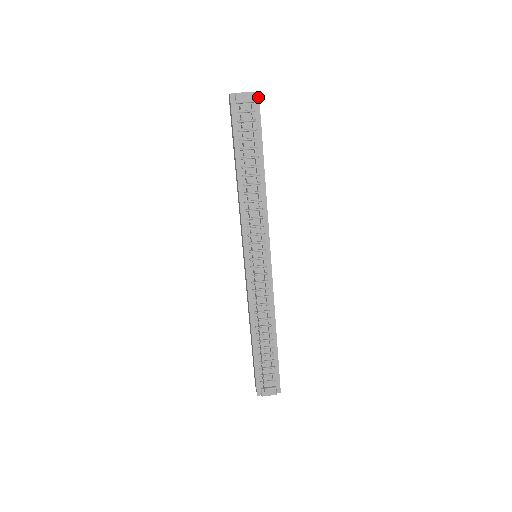
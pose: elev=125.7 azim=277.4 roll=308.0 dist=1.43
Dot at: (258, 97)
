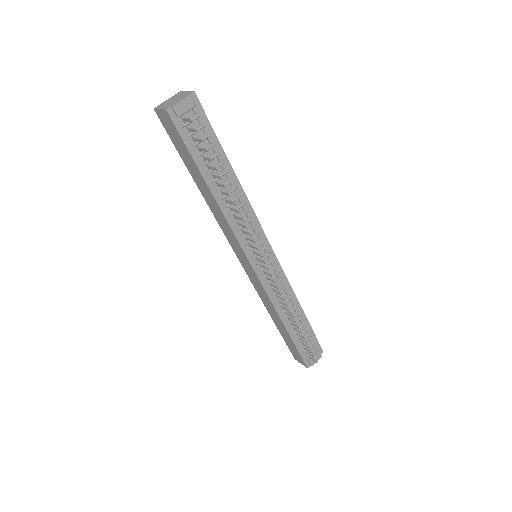
Dot at: (196, 98)
